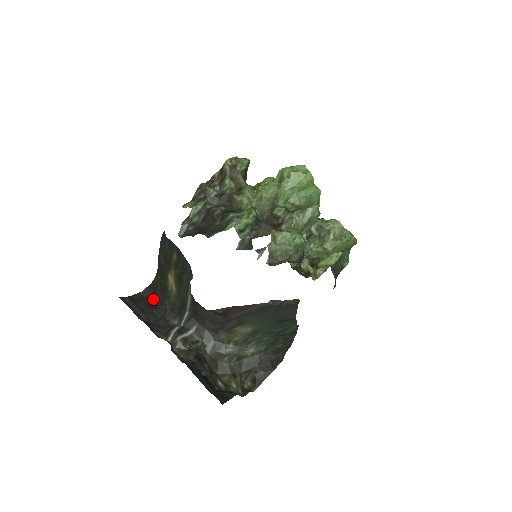
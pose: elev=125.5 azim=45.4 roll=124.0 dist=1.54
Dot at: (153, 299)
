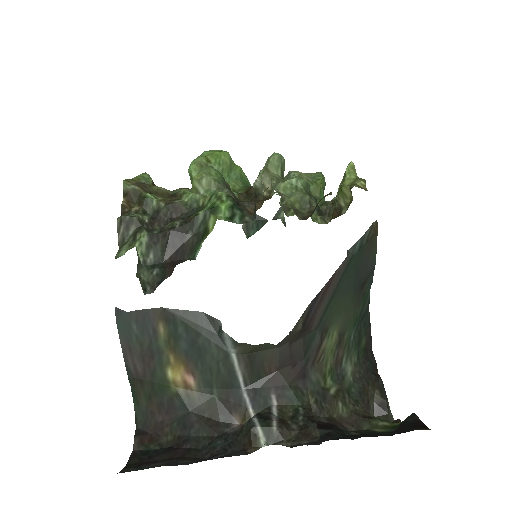
Dot at: (164, 438)
